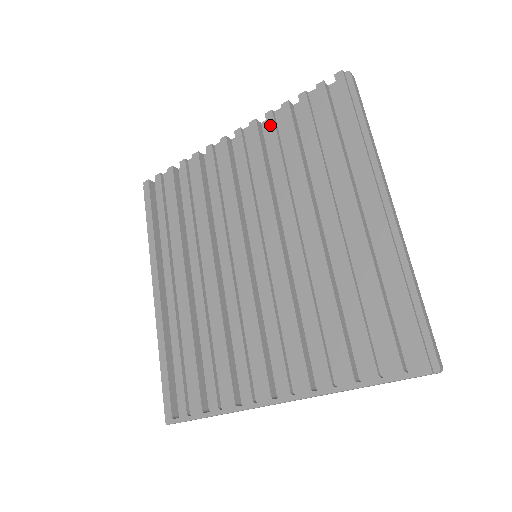
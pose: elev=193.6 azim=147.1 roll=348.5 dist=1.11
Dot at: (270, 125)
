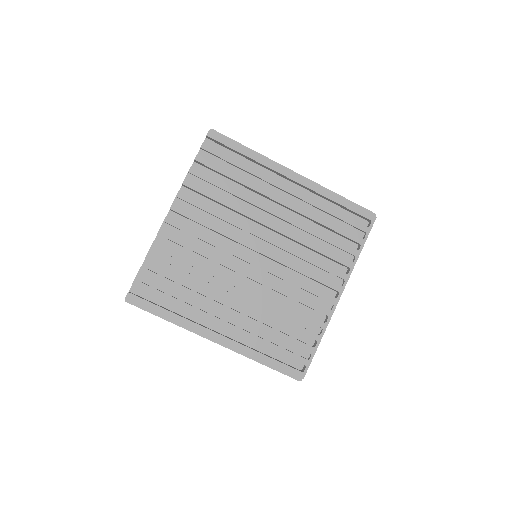
Dot at: (193, 187)
